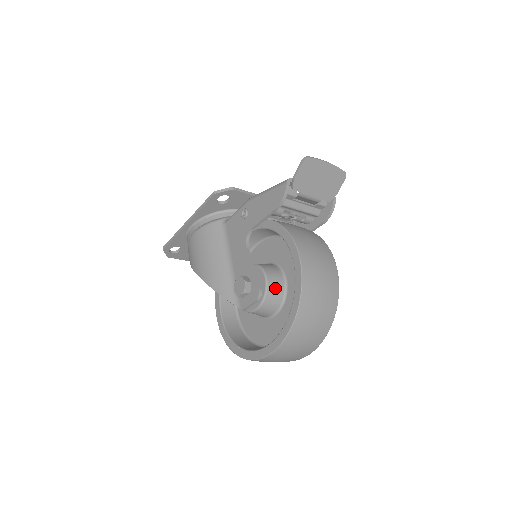
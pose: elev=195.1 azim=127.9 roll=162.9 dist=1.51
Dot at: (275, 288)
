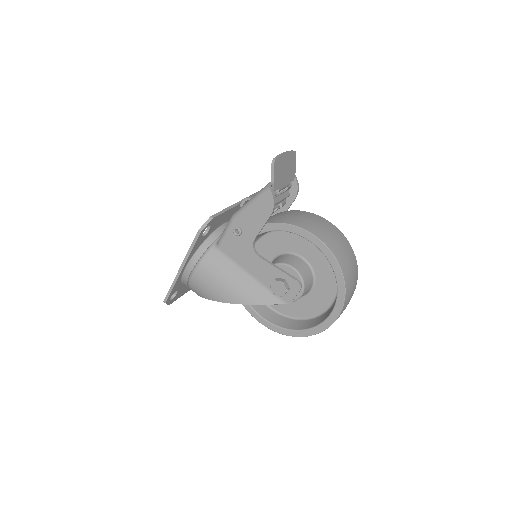
Dot at: (304, 271)
